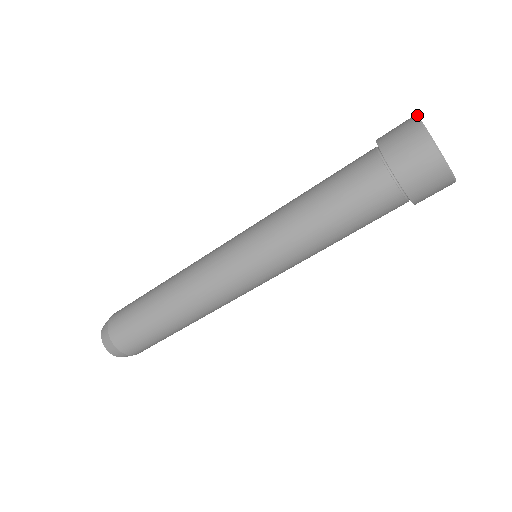
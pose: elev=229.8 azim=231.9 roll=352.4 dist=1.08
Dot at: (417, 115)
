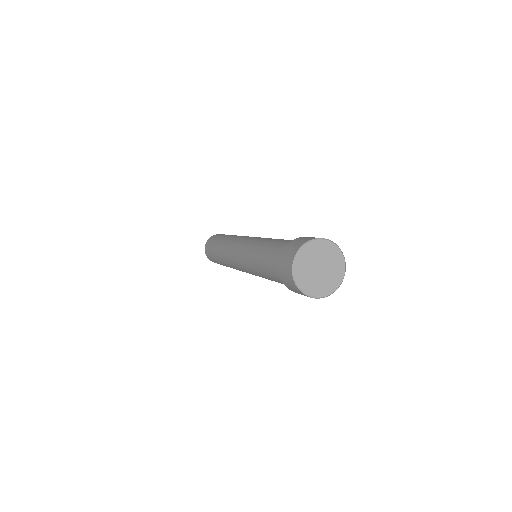
Dot at: (311, 241)
